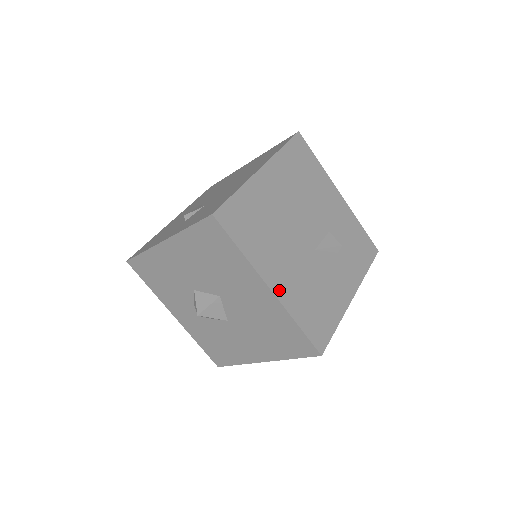
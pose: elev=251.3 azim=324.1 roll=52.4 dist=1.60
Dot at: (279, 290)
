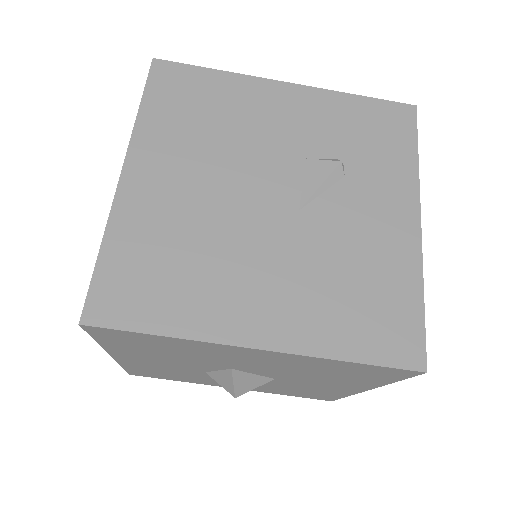
Dot at: (275, 336)
